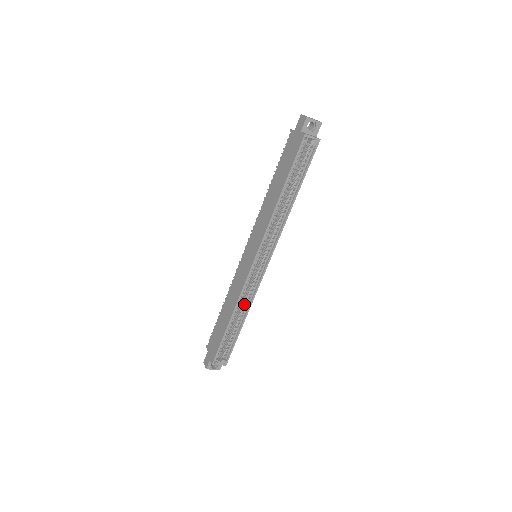
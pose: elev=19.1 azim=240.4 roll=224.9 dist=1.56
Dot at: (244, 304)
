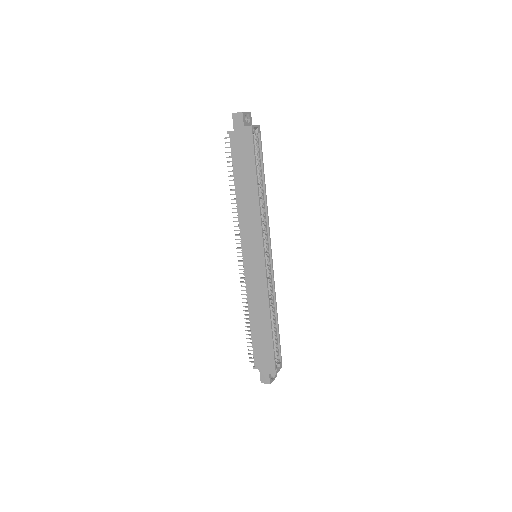
Dot at: (270, 303)
